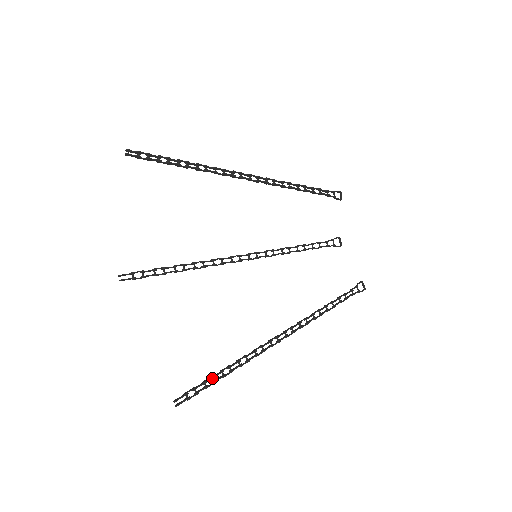
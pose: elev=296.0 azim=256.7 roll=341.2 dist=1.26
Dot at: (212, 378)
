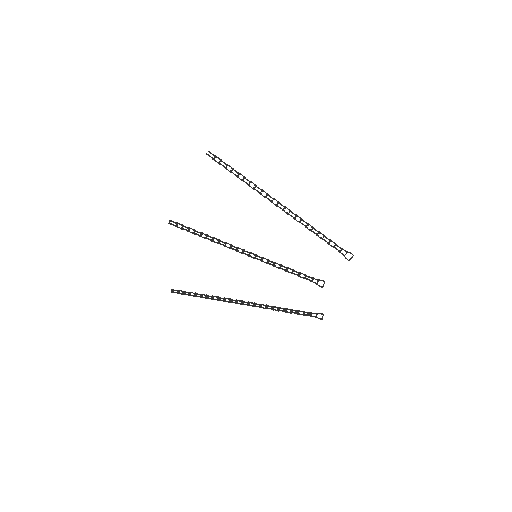
Dot at: (194, 294)
